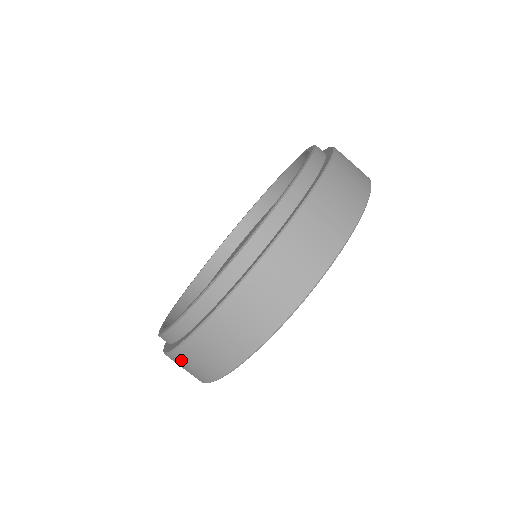
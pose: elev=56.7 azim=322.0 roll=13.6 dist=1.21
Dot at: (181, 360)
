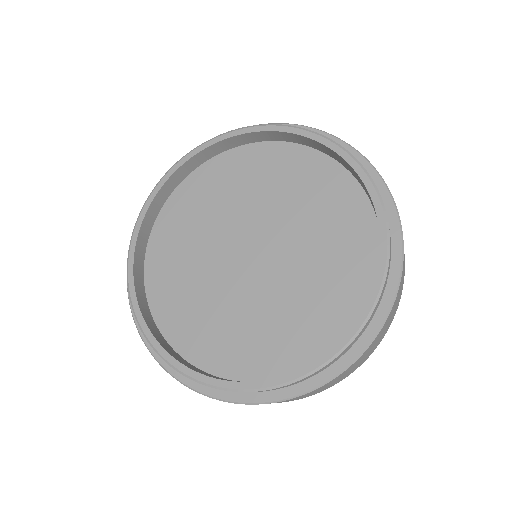
Dot at: occluded
